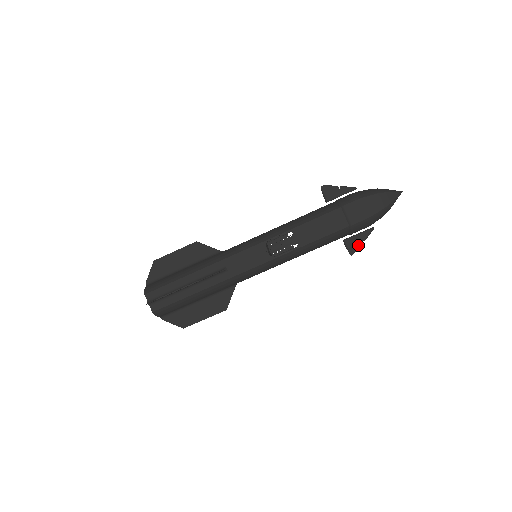
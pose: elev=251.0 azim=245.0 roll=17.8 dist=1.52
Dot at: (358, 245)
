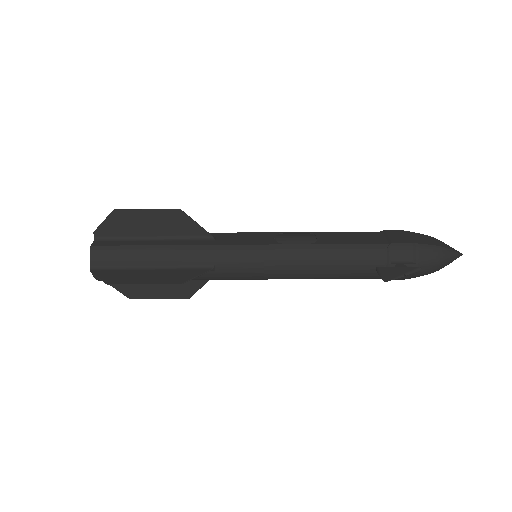
Dot at: (396, 275)
